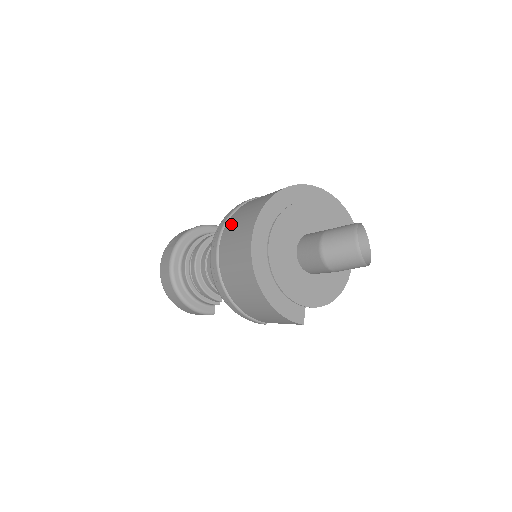
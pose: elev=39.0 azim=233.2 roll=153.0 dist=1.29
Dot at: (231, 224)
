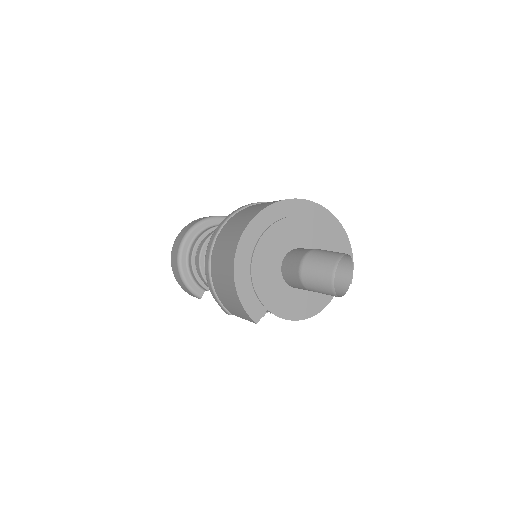
Dot at: (244, 210)
